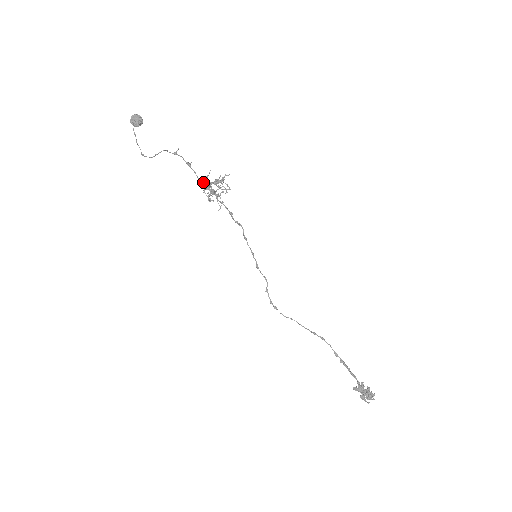
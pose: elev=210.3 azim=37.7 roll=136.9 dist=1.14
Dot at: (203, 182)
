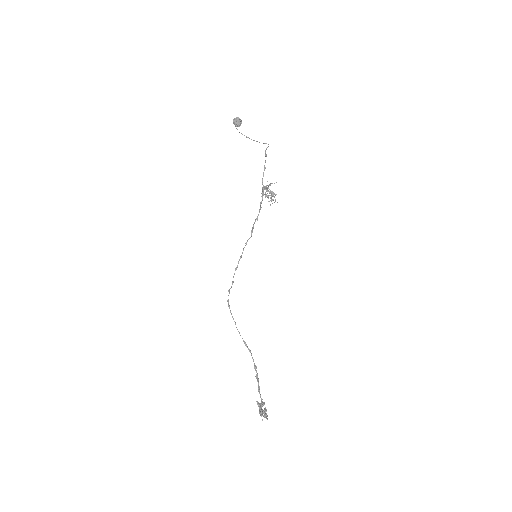
Dot at: occluded
